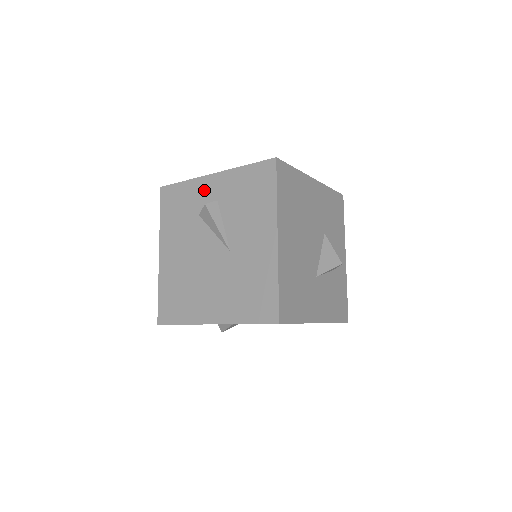
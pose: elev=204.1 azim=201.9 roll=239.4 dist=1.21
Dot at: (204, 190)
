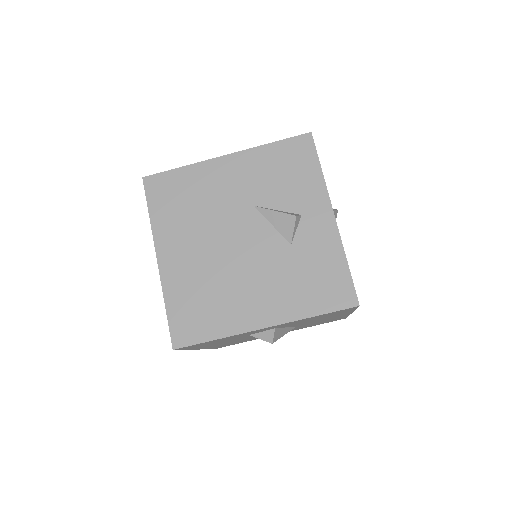
Dot at: occluded
